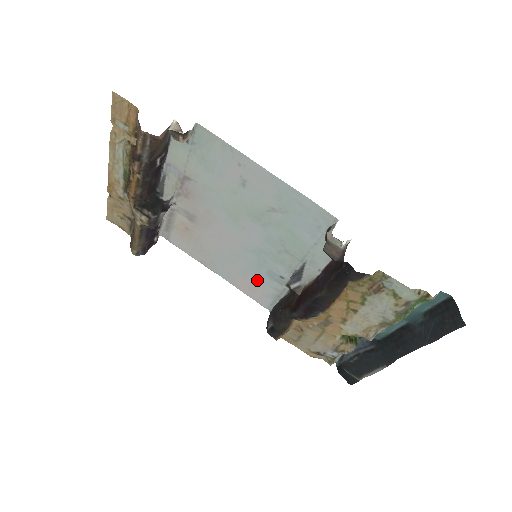
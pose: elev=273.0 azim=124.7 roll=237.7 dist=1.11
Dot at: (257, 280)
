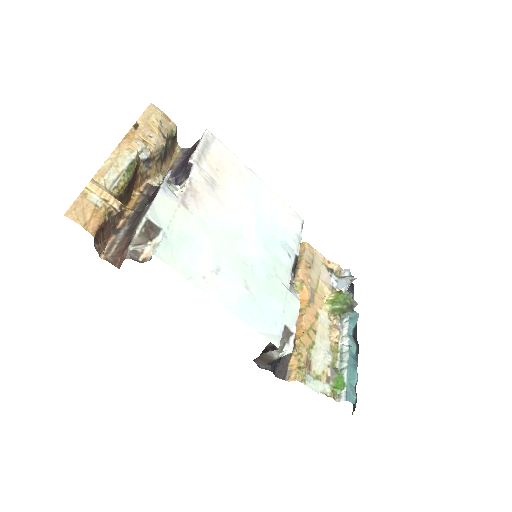
Dot at: (282, 224)
